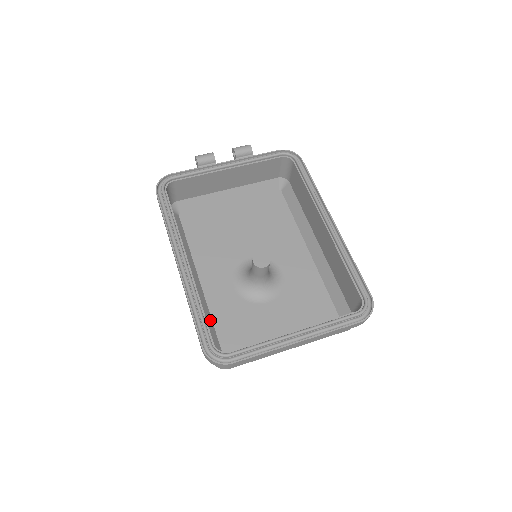
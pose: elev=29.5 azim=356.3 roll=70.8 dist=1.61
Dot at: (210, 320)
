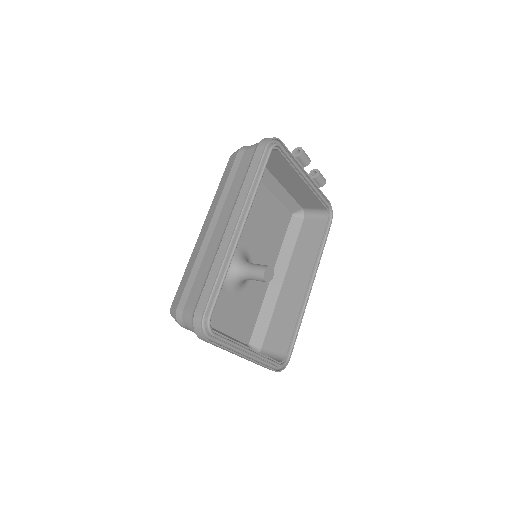
Dot at: occluded
